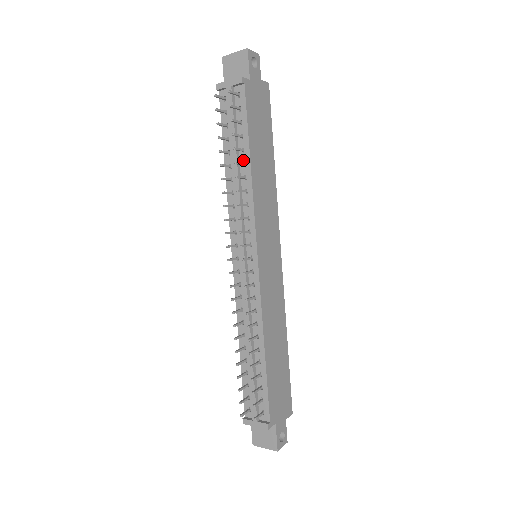
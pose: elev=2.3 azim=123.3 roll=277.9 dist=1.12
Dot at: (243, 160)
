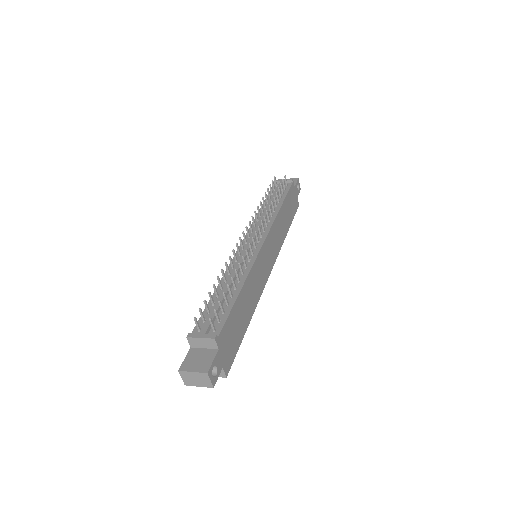
Dot at: (276, 205)
